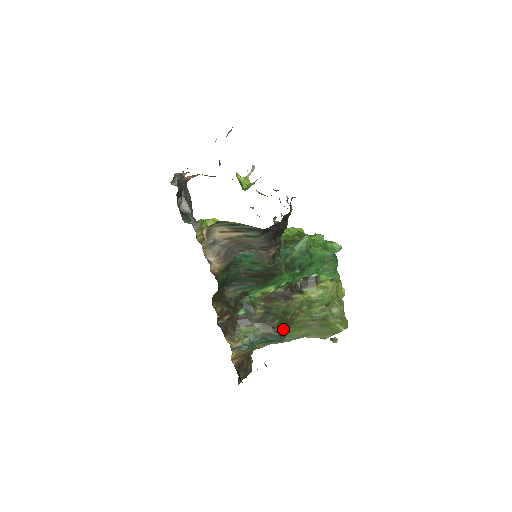
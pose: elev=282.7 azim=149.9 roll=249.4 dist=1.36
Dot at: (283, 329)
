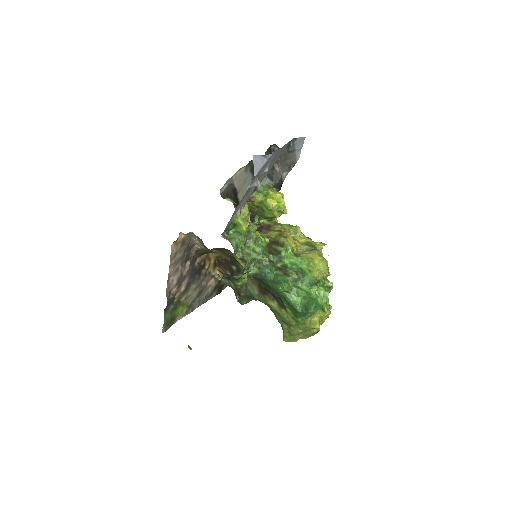
Dot at: (248, 300)
